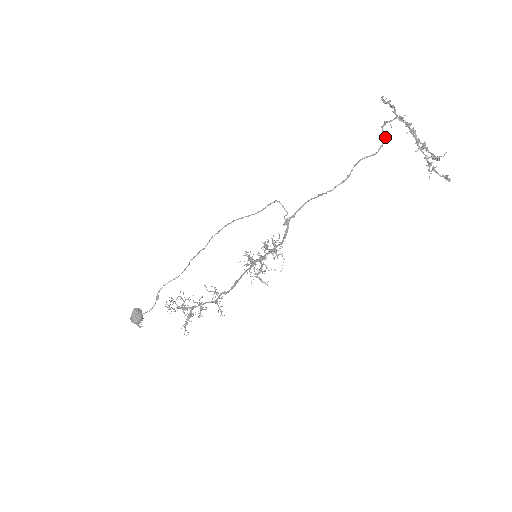
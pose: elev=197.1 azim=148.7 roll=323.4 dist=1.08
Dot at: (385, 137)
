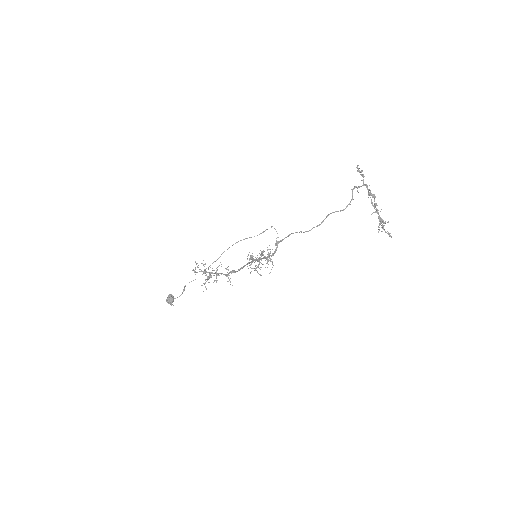
Dot at: occluded
